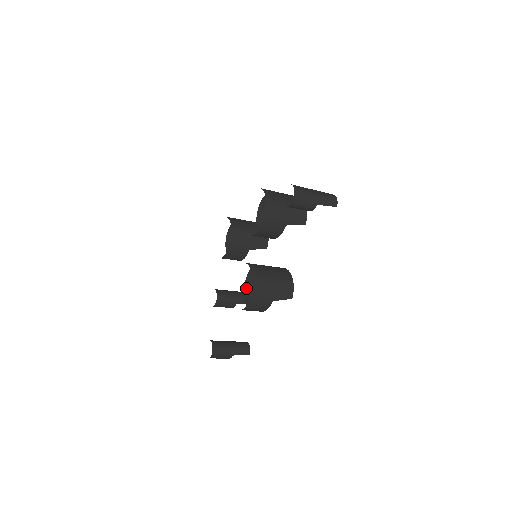
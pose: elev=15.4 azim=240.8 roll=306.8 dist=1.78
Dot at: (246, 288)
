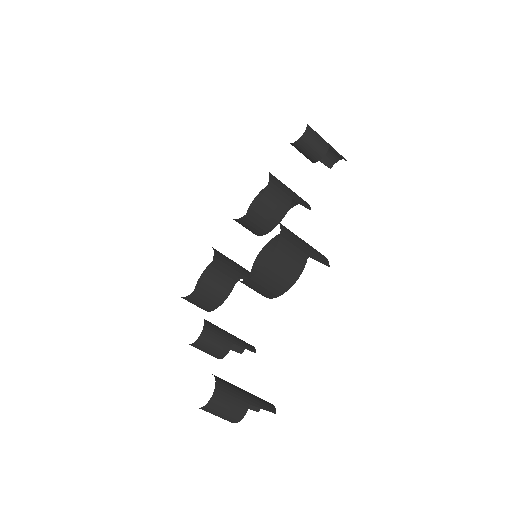
Dot at: occluded
